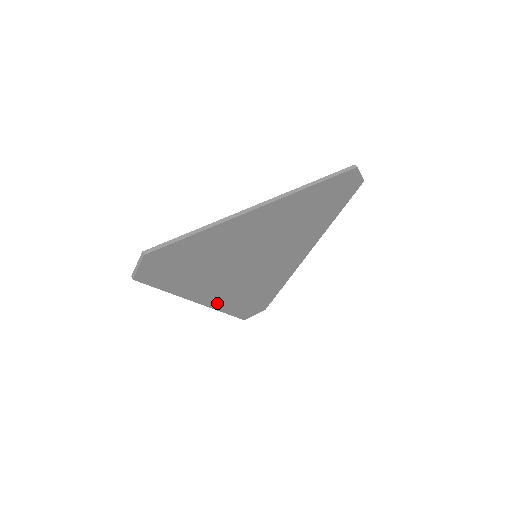
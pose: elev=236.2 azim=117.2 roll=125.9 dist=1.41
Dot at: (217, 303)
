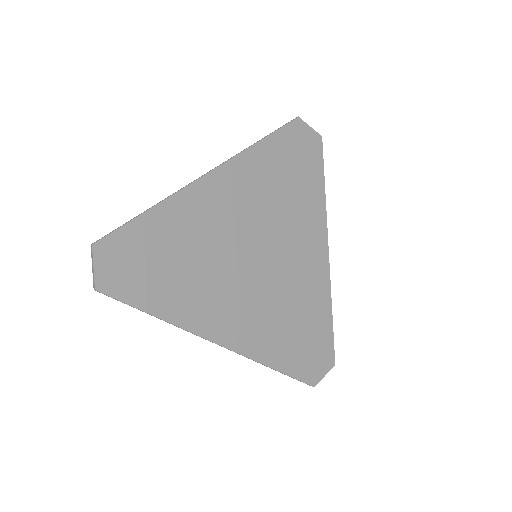
Dot at: (248, 346)
